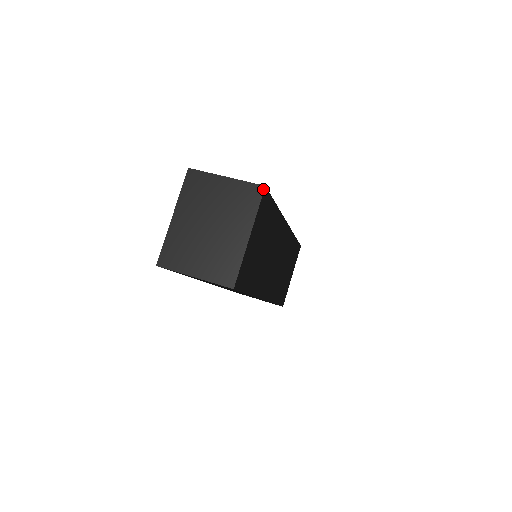
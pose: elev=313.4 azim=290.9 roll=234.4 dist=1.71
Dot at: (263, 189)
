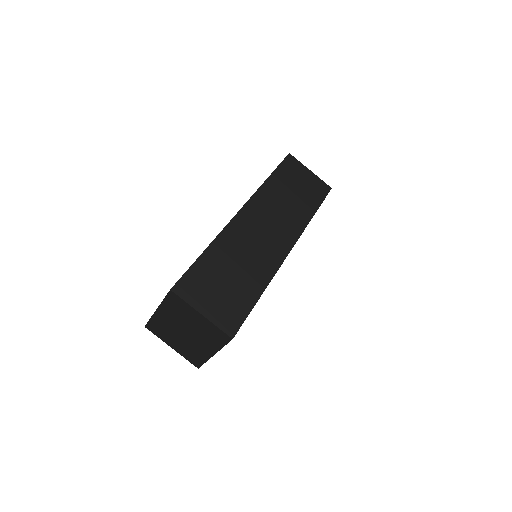
Dot at: (230, 340)
